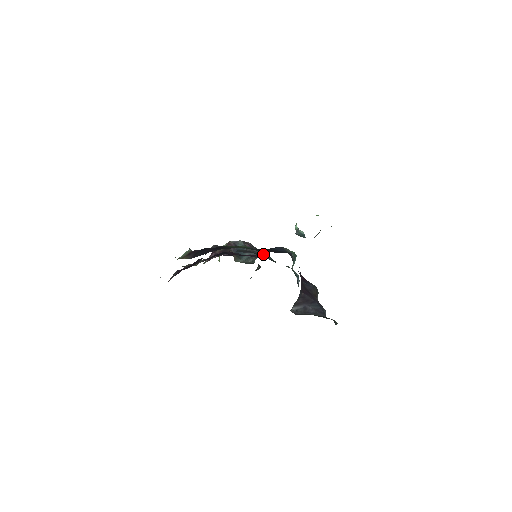
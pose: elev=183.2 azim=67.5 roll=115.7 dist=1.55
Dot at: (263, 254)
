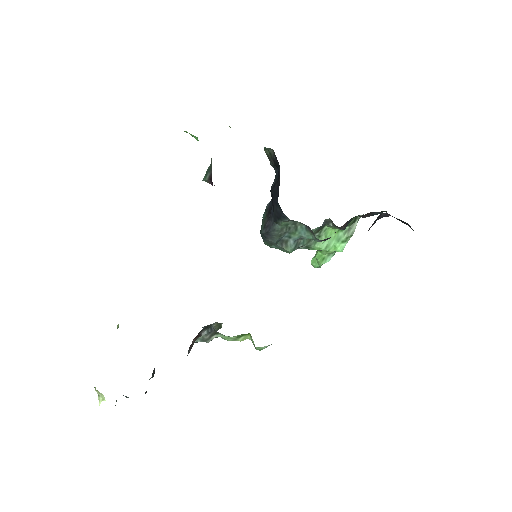
Dot at: occluded
